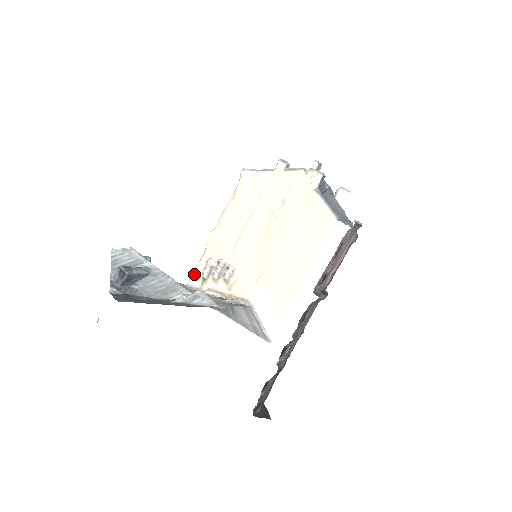
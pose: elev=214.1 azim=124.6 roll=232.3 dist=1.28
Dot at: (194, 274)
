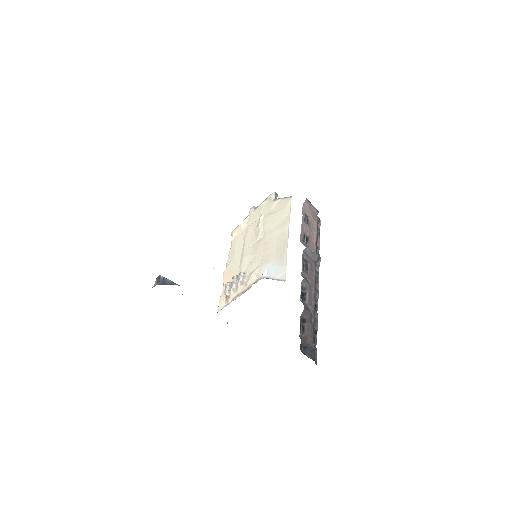
Dot at: (220, 302)
